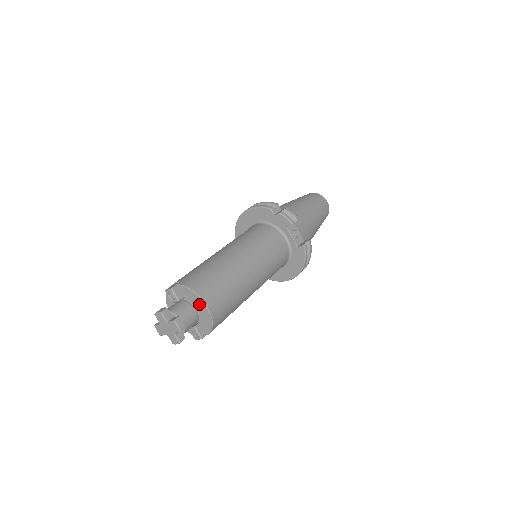
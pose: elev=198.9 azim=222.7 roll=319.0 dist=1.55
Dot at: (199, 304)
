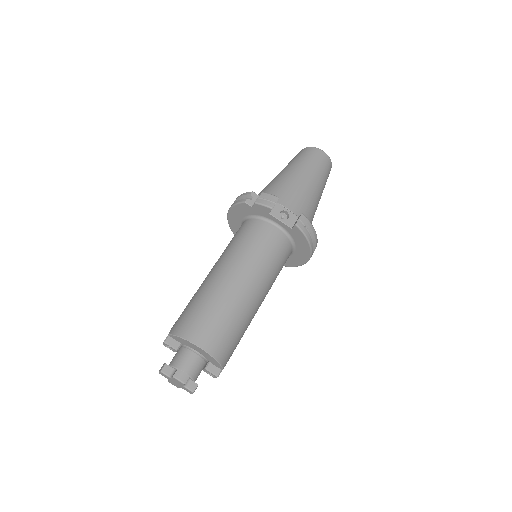
Dot at: (194, 347)
